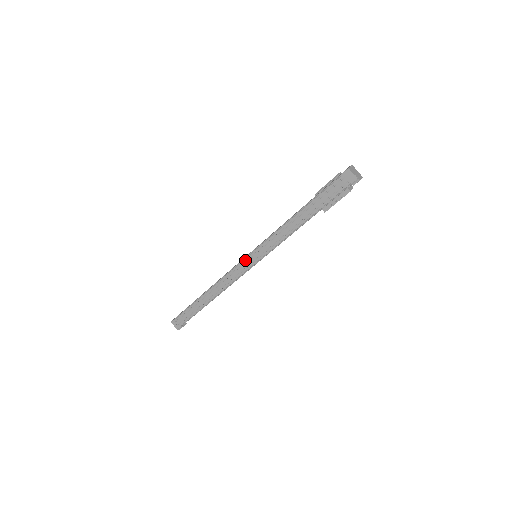
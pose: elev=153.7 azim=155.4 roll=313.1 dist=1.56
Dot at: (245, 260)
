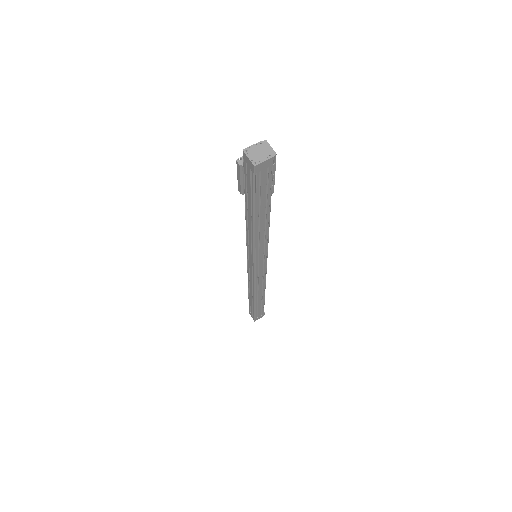
Dot at: (256, 270)
